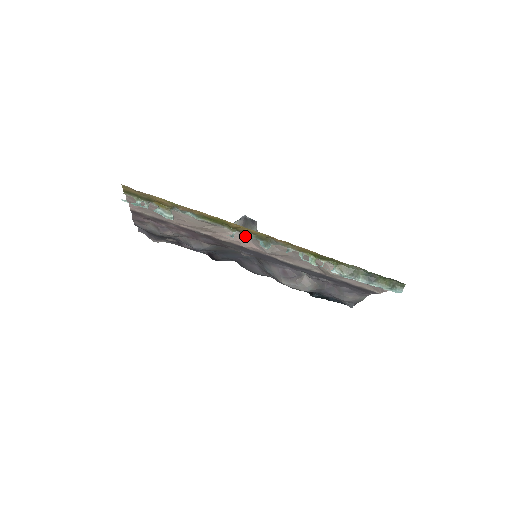
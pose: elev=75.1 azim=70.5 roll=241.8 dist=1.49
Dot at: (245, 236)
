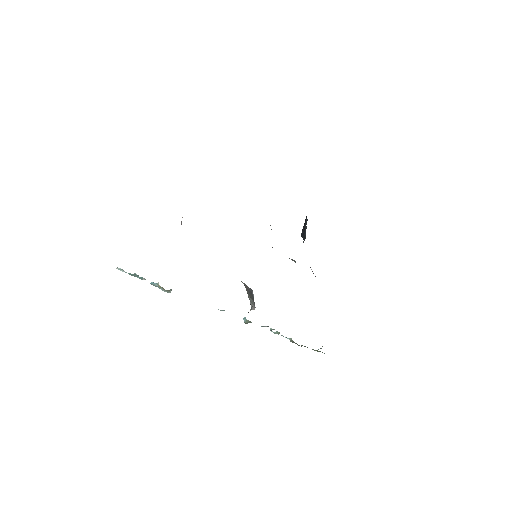
Dot at: occluded
